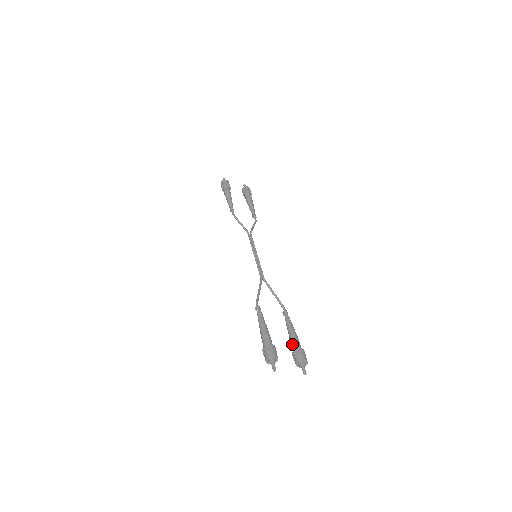
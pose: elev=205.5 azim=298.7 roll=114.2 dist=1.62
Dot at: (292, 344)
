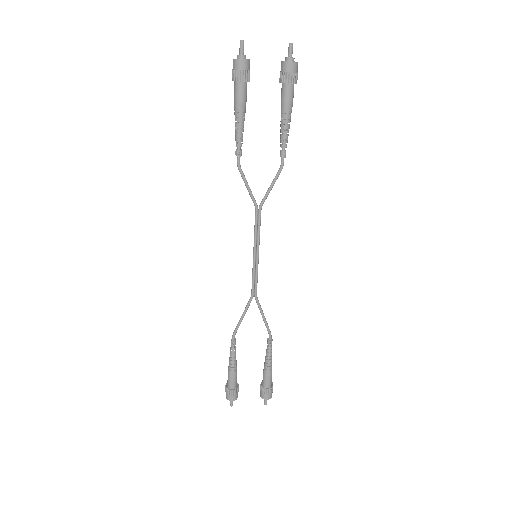
Dot at: occluded
